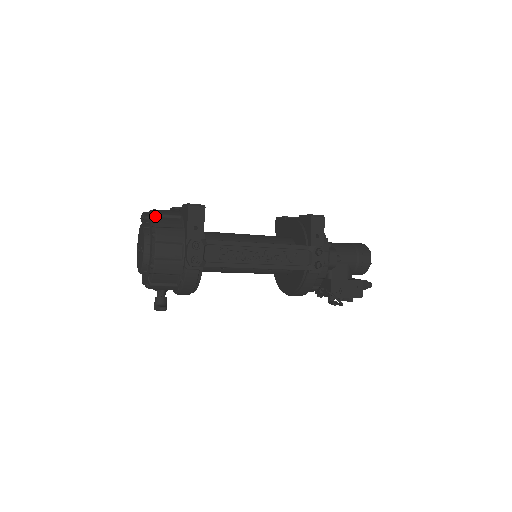
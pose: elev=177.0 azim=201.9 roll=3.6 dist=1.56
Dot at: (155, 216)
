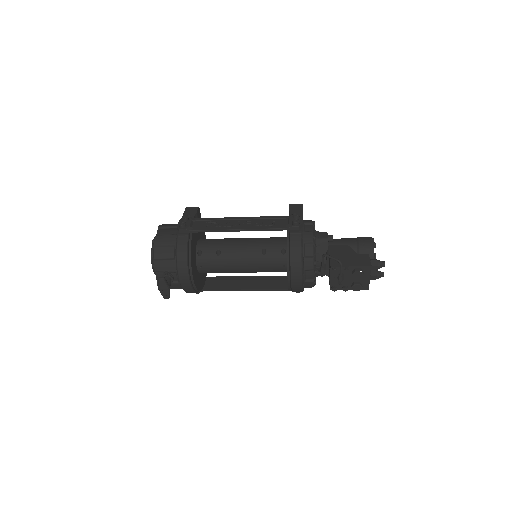
Dot at: occluded
